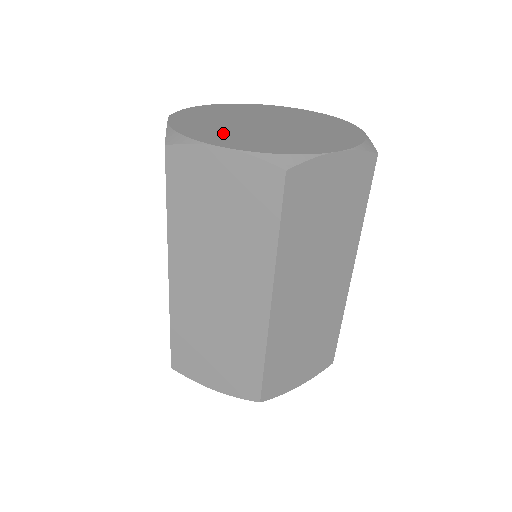
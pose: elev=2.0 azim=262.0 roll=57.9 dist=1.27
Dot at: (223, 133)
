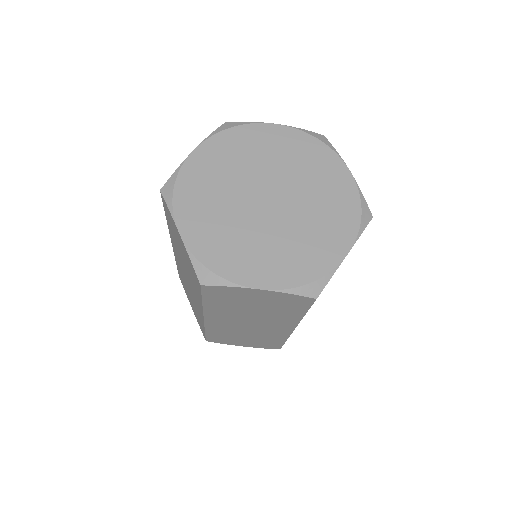
Dot at: (244, 250)
